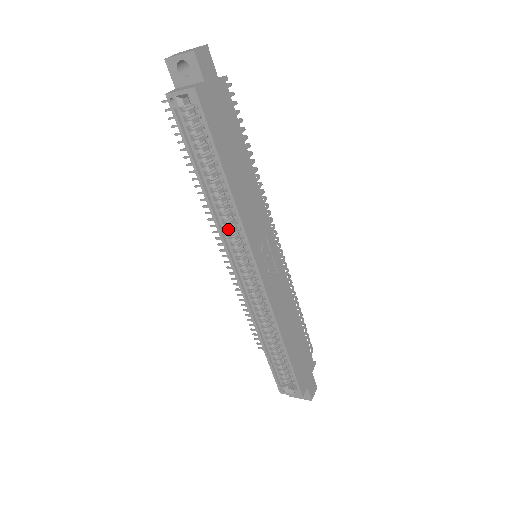
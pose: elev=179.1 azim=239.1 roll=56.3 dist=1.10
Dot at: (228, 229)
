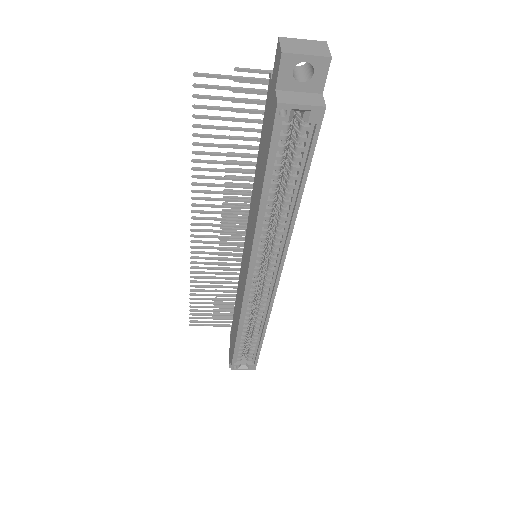
Dot at: (262, 242)
